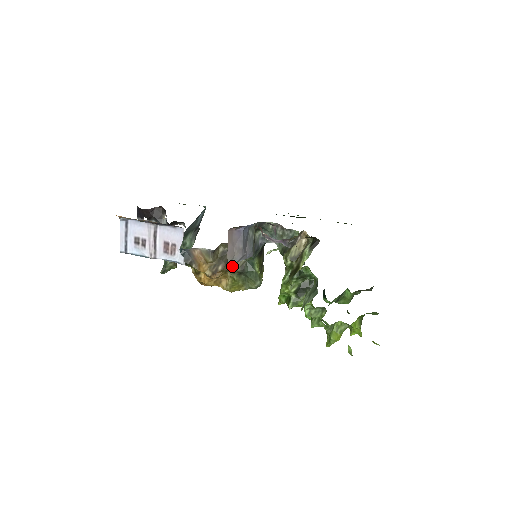
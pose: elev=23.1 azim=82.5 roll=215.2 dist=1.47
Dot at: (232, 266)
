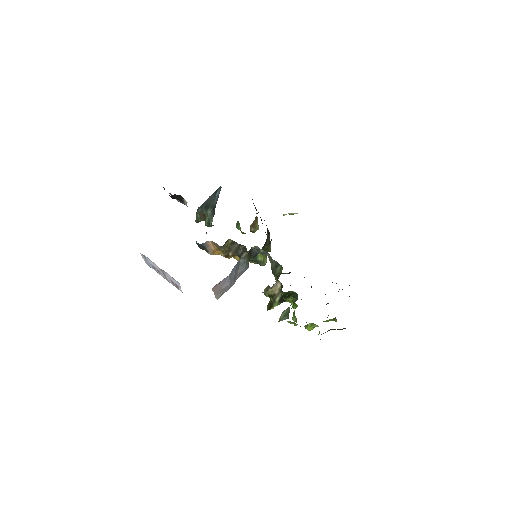
Dot at: (239, 256)
